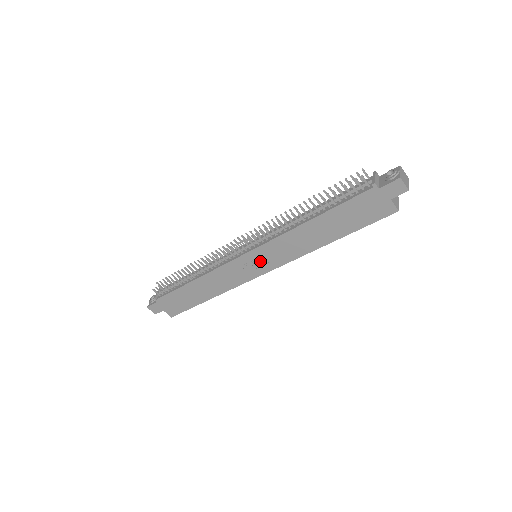
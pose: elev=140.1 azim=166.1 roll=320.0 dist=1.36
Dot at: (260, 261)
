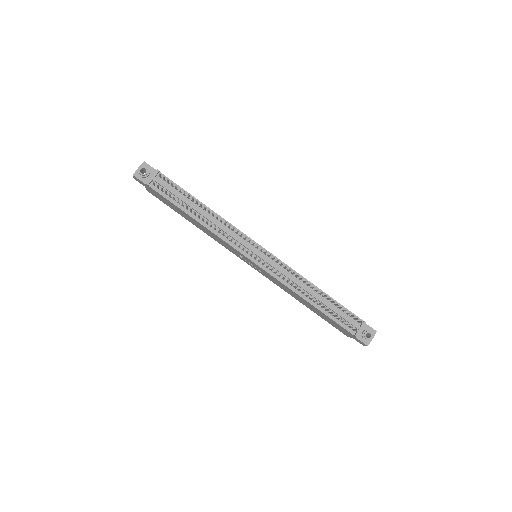
Dot at: (256, 267)
